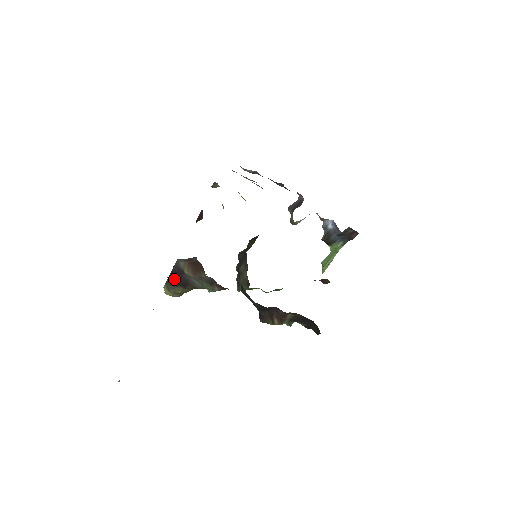
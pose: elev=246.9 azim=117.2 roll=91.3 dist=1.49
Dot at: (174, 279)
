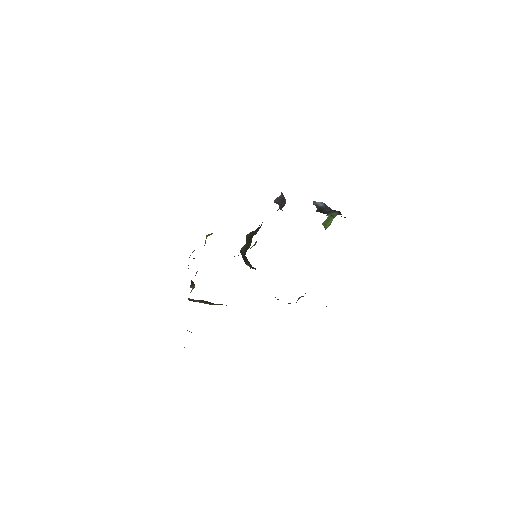
Dot at: occluded
